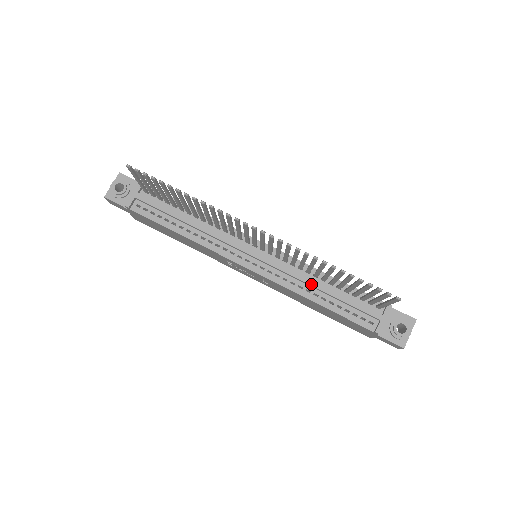
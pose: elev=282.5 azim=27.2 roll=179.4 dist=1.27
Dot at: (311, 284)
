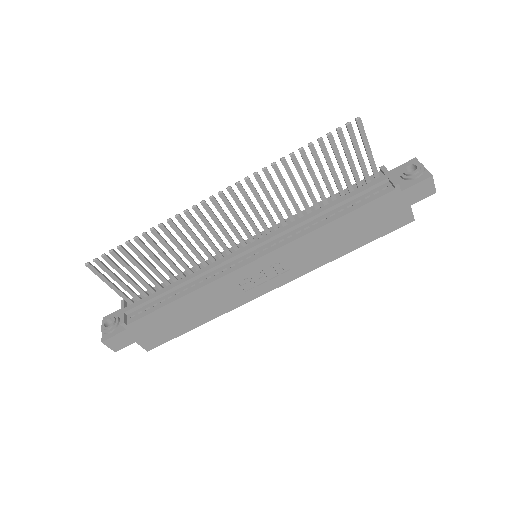
Dot at: (311, 216)
